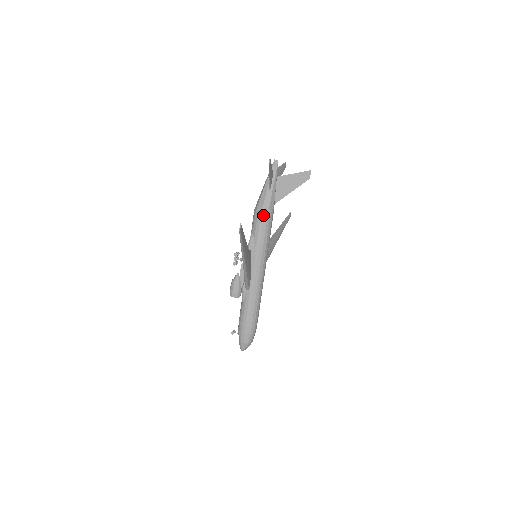
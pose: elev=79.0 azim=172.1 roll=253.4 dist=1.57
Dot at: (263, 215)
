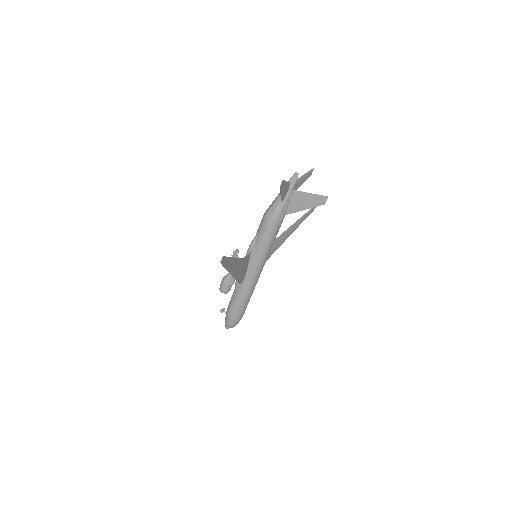
Dot at: (269, 224)
